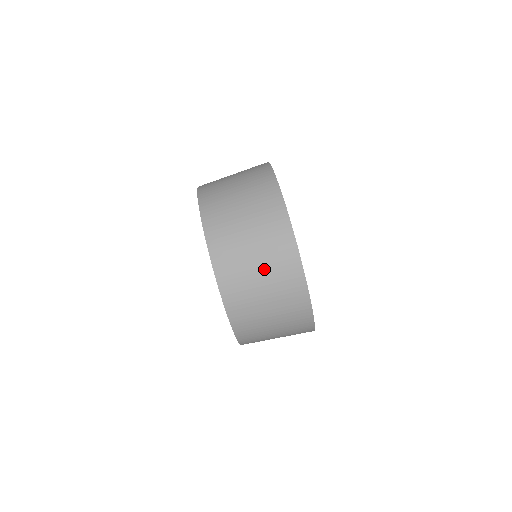
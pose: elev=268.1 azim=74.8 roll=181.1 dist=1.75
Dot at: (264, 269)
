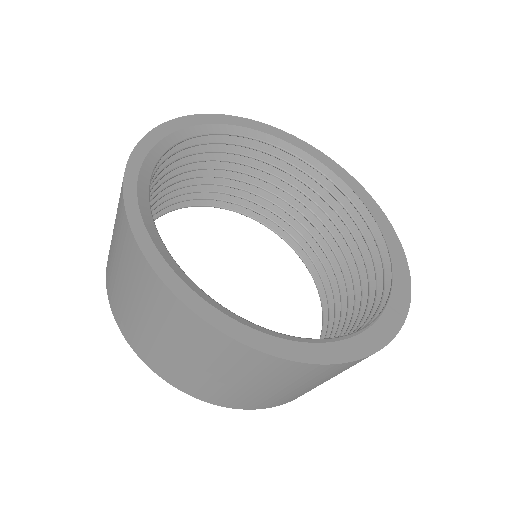
Dot at: occluded
